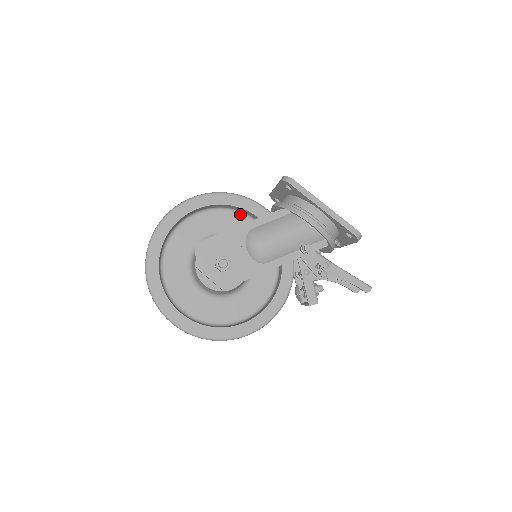
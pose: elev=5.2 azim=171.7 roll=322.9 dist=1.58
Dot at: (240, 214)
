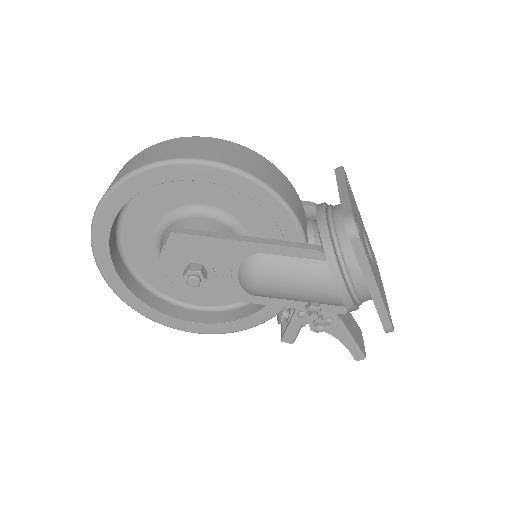
Dot at: occluded
